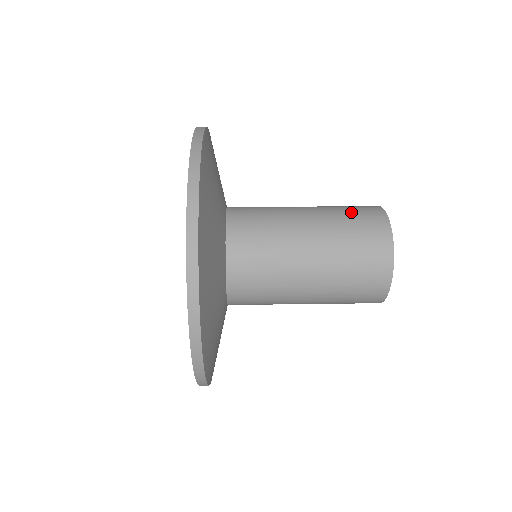
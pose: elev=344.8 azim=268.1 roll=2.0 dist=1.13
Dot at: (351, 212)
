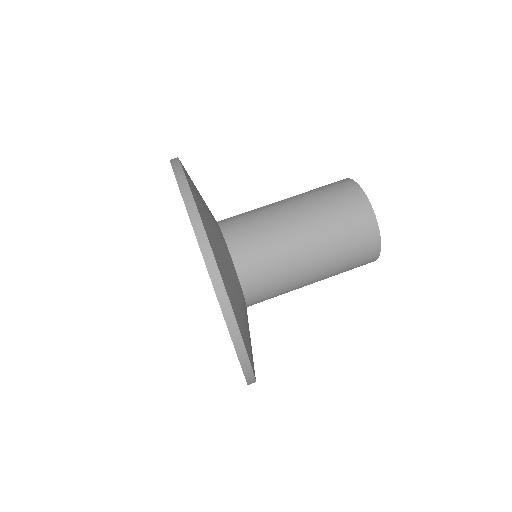
Dot at: (351, 263)
